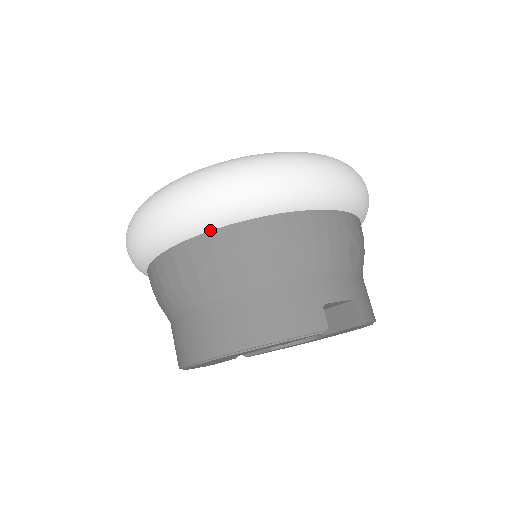
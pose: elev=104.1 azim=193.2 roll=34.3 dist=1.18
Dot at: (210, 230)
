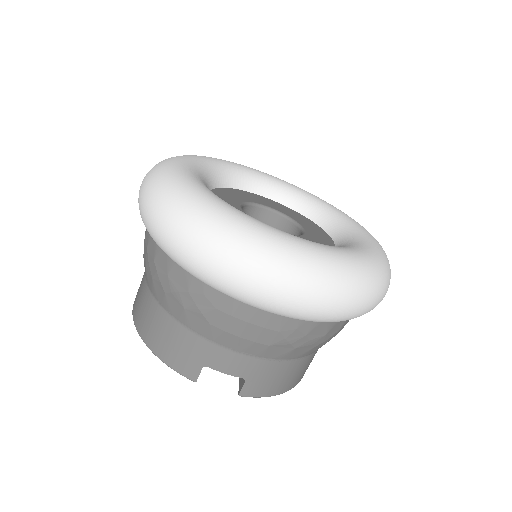
Dot at: occluded
